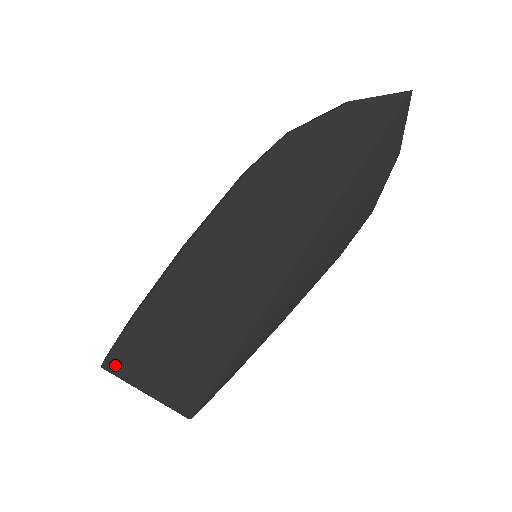
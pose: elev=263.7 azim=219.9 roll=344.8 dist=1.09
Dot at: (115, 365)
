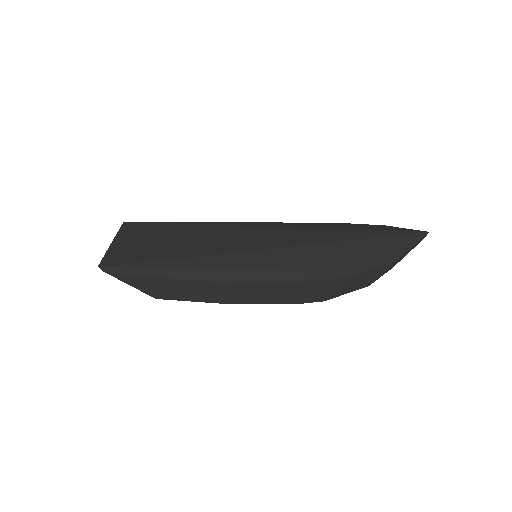
Dot at: (129, 225)
